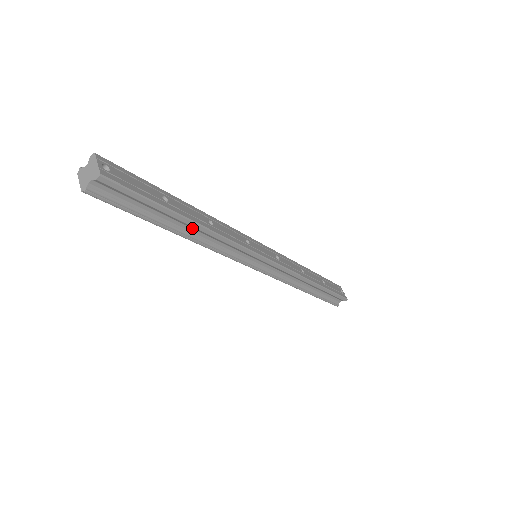
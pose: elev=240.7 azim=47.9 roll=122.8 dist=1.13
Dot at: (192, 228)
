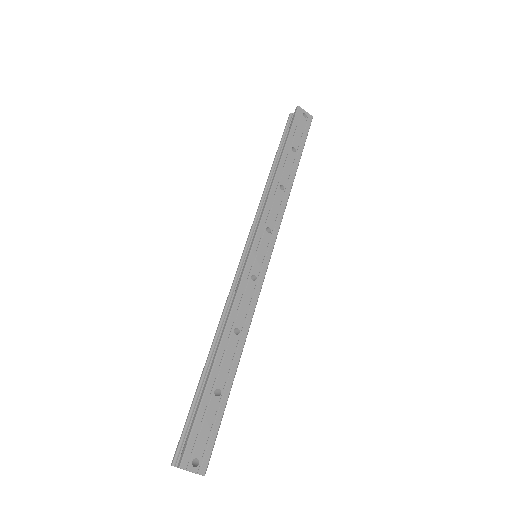
Dot at: occluded
